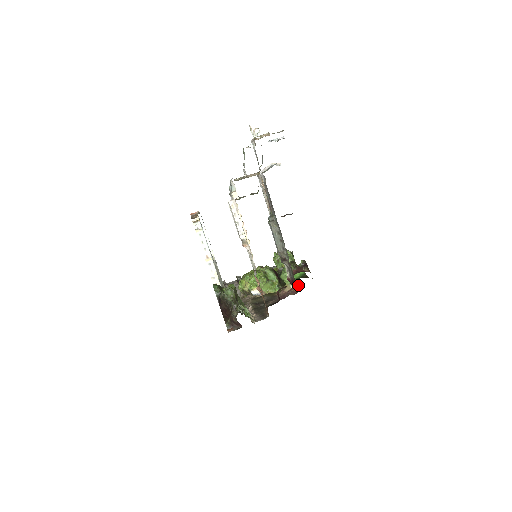
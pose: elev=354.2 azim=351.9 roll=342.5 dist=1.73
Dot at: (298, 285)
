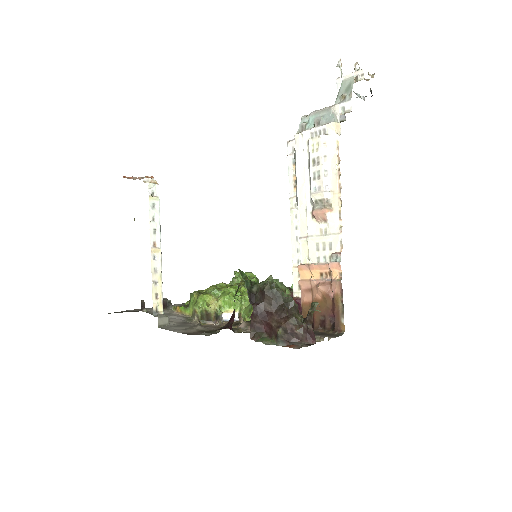
Dot at: occluded
